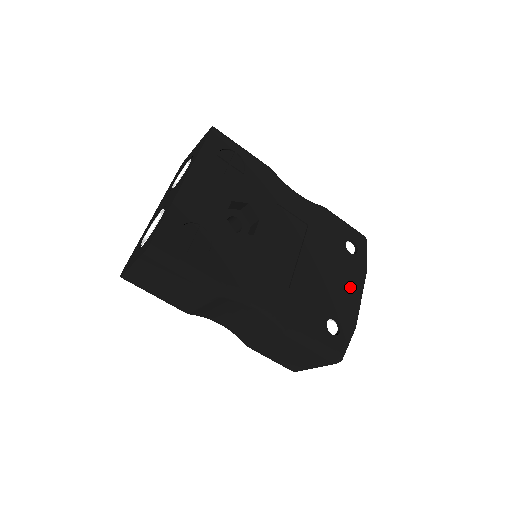
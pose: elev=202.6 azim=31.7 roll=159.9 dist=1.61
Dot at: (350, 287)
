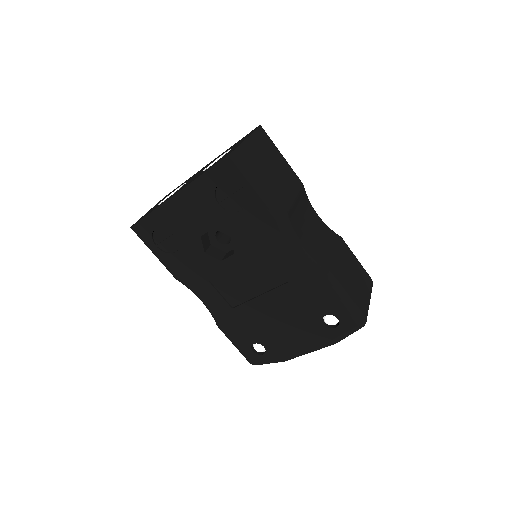
Dot at: (299, 341)
